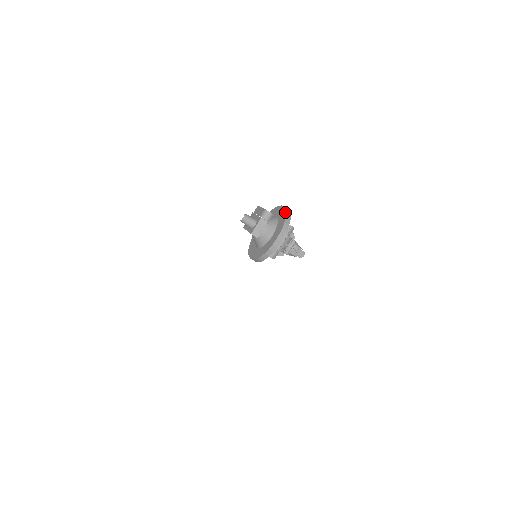
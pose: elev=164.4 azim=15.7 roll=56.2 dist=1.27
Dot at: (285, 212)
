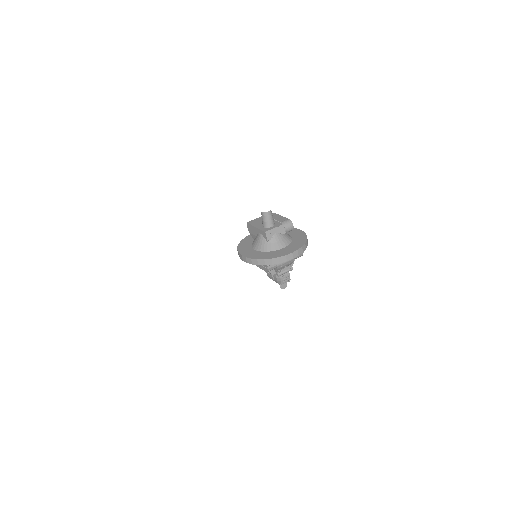
Dot at: (305, 235)
